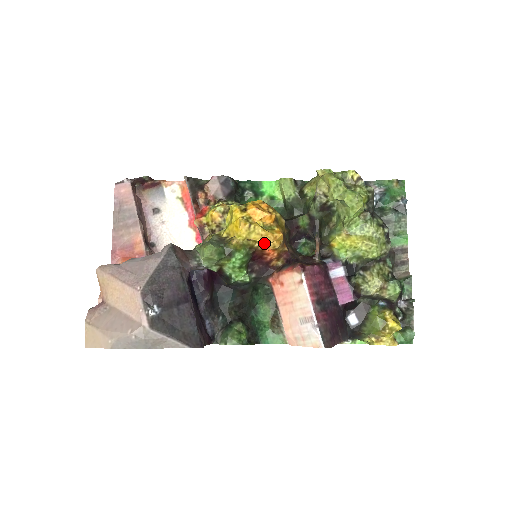
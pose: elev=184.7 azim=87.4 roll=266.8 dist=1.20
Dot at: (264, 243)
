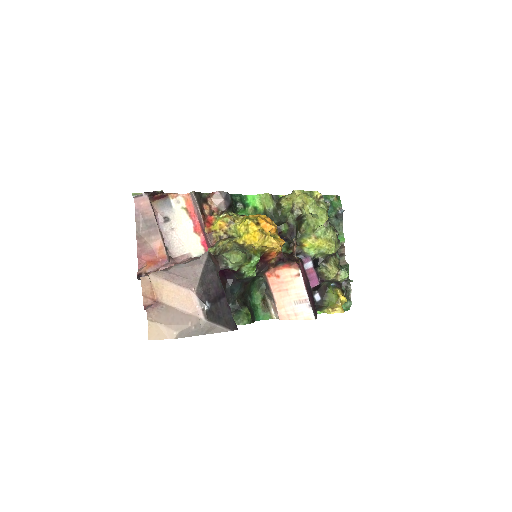
Dot at: (273, 248)
